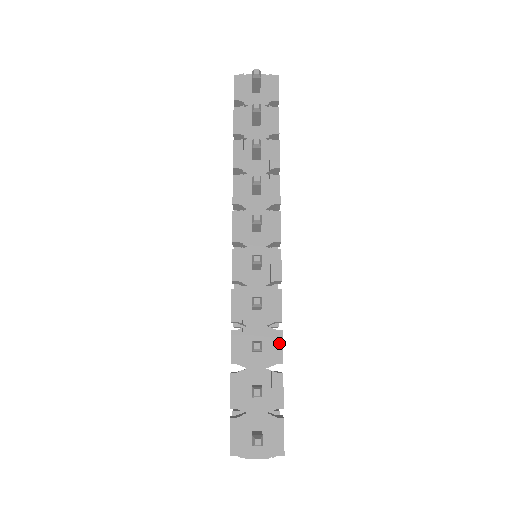
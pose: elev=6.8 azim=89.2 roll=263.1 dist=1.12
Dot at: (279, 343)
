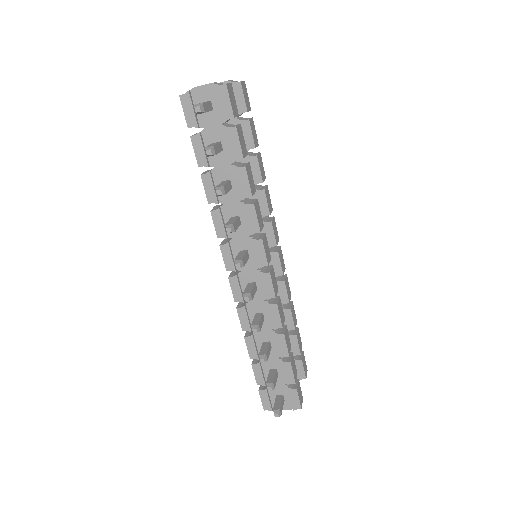
Dot at: (283, 343)
